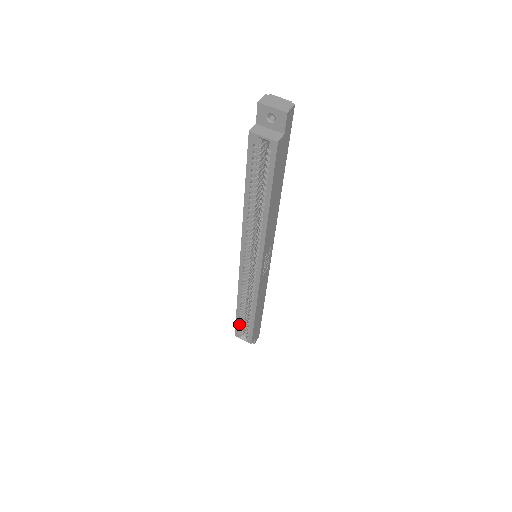
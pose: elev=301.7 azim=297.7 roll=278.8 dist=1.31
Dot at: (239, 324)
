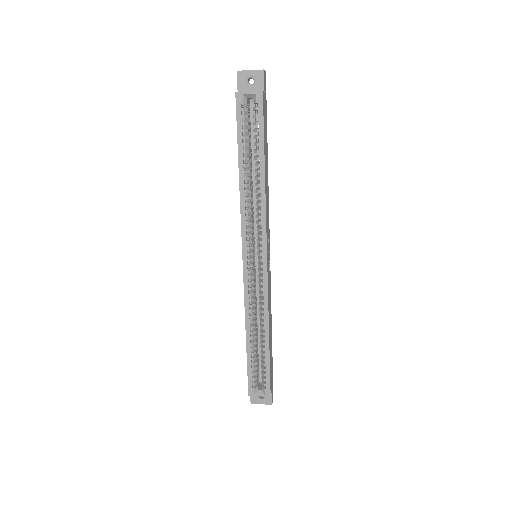
Dot at: (252, 369)
